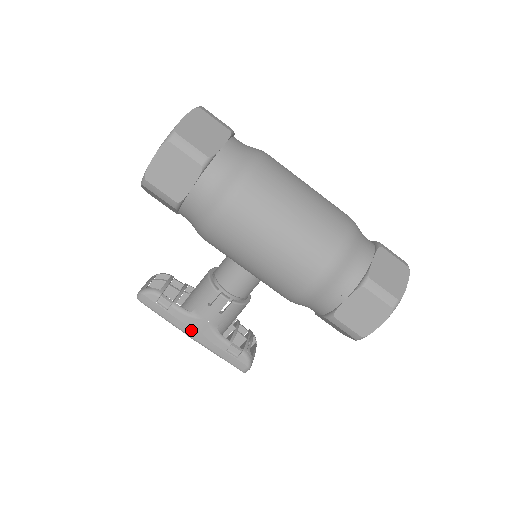
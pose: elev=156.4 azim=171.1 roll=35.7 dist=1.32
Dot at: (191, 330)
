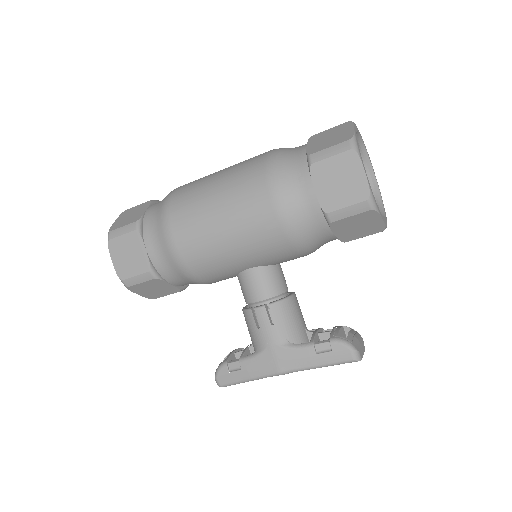
Dot at: (272, 366)
